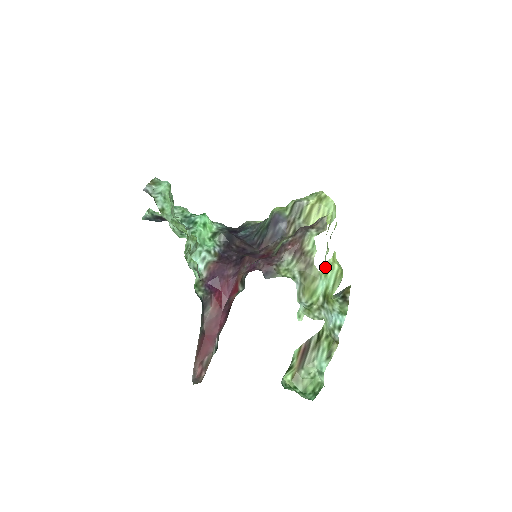
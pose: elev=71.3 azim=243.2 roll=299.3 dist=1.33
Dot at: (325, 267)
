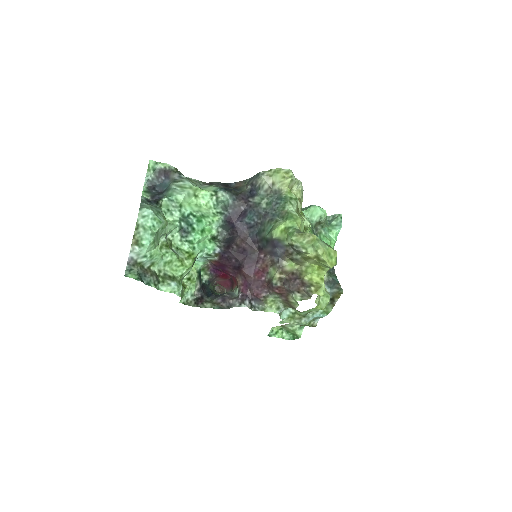
Dot at: (307, 310)
